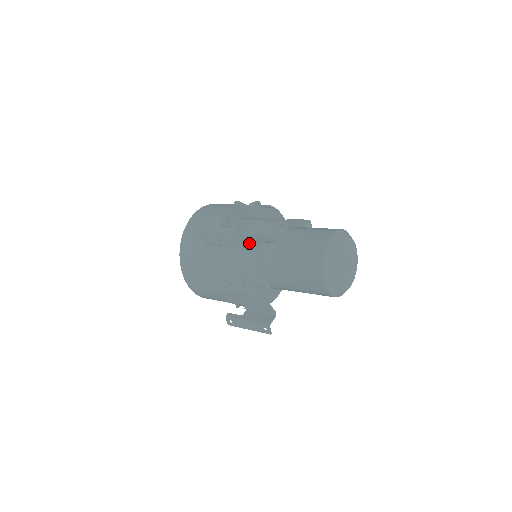
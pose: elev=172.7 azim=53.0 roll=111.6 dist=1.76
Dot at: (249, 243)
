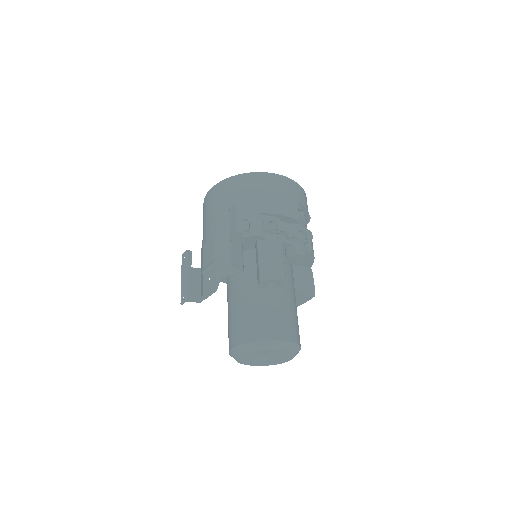
Dot at: (241, 260)
